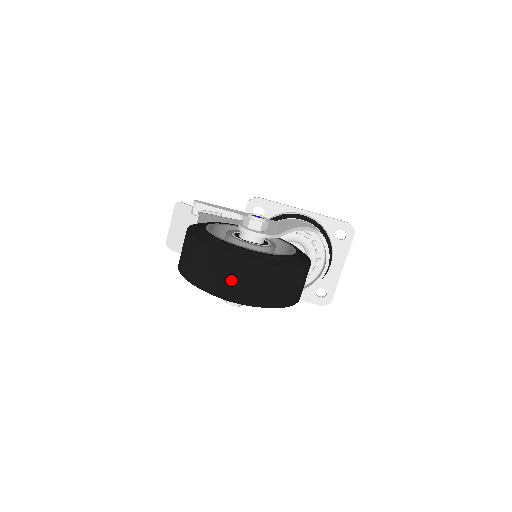
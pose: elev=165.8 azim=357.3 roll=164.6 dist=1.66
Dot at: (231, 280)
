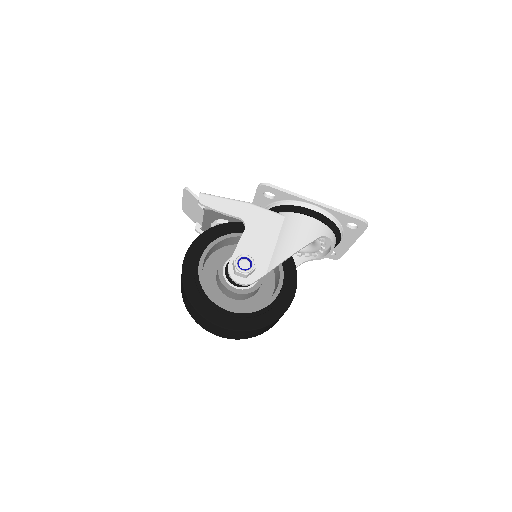
Dot at: (213, 330)
